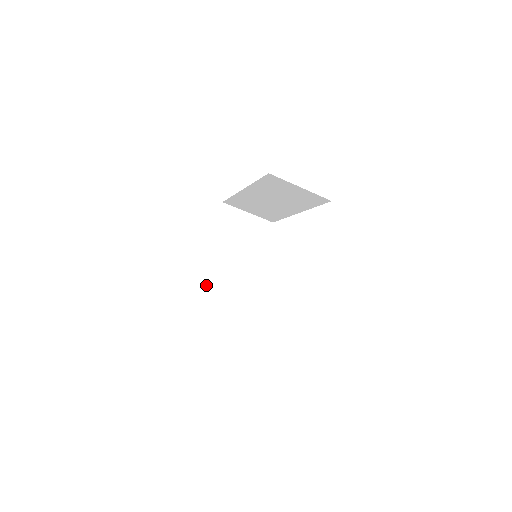
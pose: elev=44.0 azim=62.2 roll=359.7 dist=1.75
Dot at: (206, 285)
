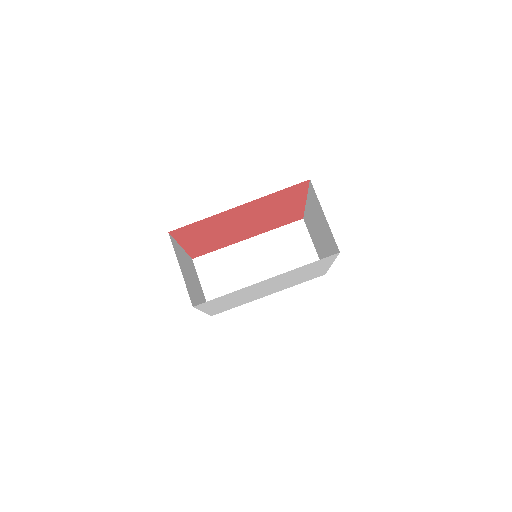
Dot at: (177, 248)
